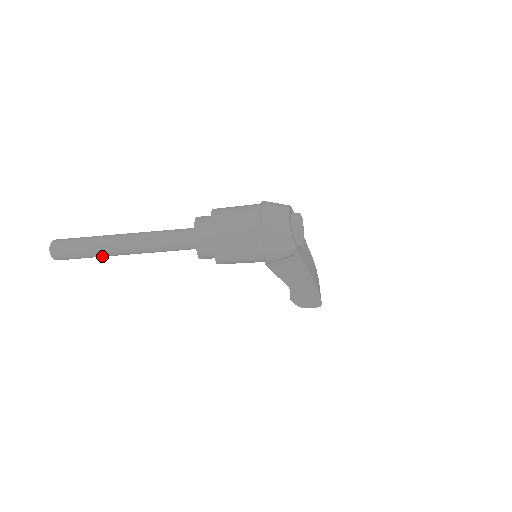
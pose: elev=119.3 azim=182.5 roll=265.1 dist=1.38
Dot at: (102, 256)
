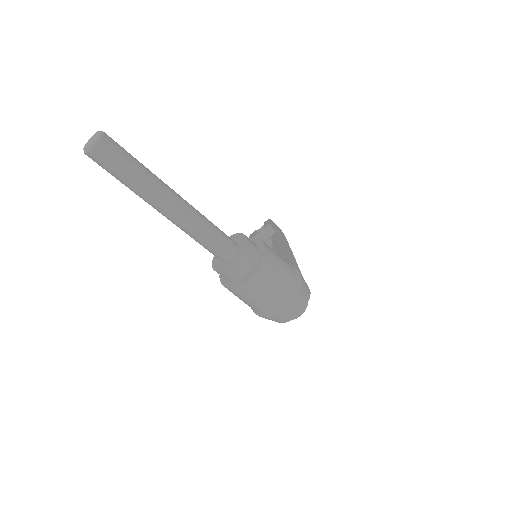
Dot at: occluded
